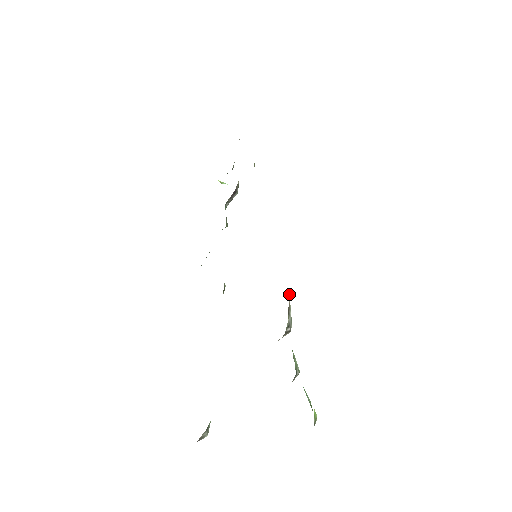
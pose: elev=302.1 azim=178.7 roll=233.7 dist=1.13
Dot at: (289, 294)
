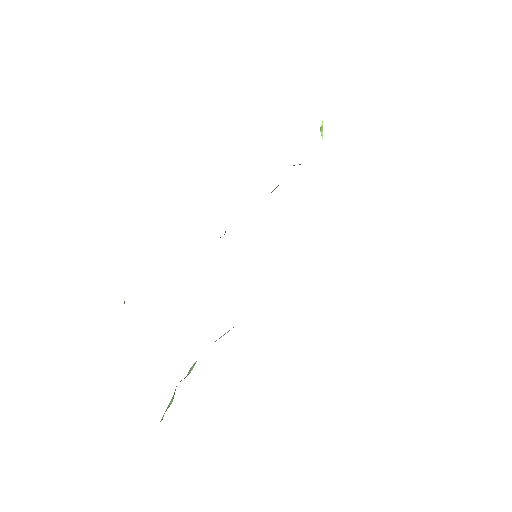
Dot at: occluded
